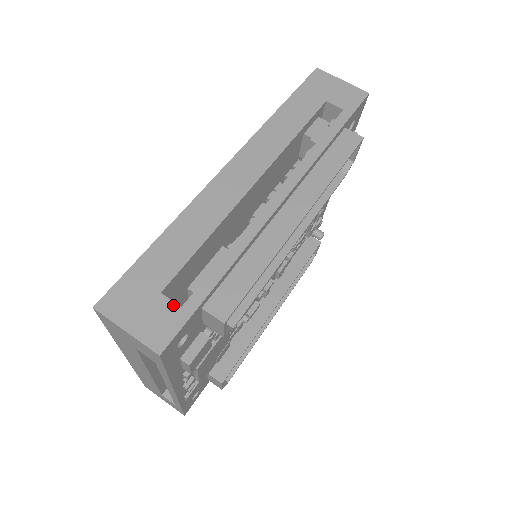
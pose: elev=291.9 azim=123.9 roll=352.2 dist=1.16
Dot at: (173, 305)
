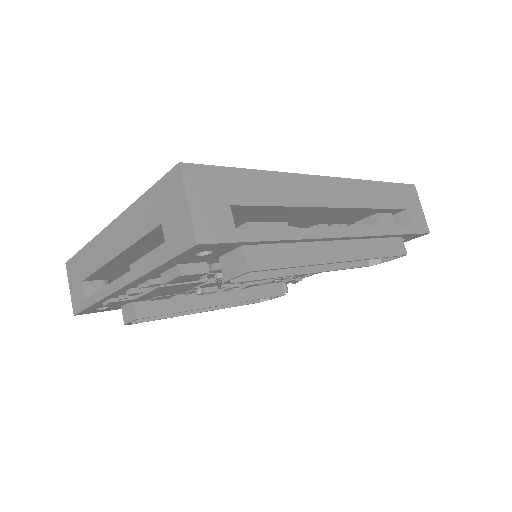
Dot at: (232, 222)
